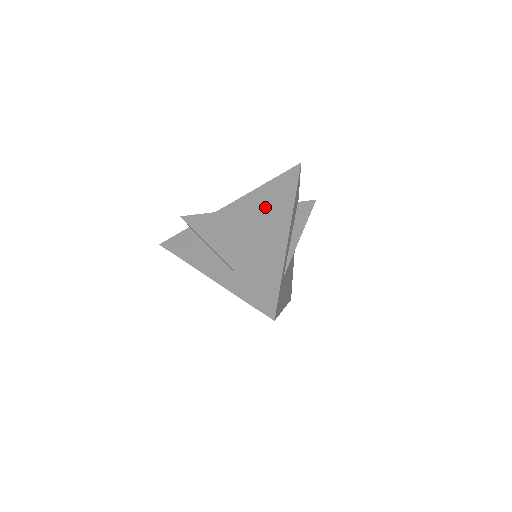
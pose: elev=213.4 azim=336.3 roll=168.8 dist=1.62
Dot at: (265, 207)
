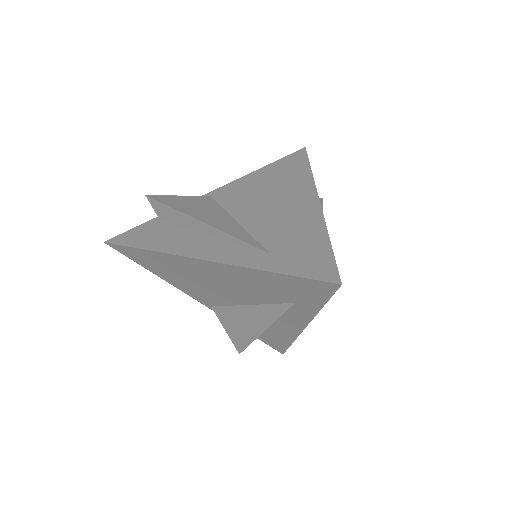
Dot at: (271, 184)
